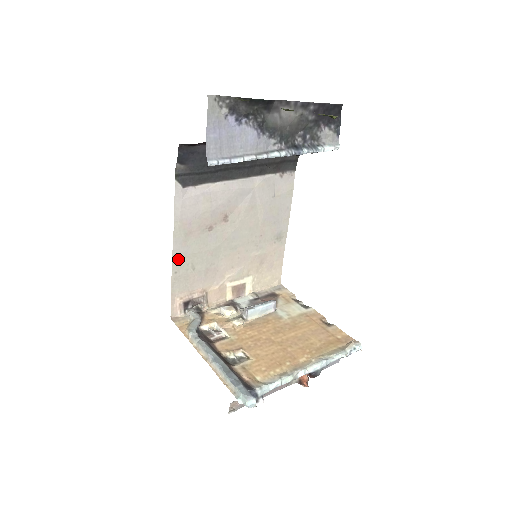
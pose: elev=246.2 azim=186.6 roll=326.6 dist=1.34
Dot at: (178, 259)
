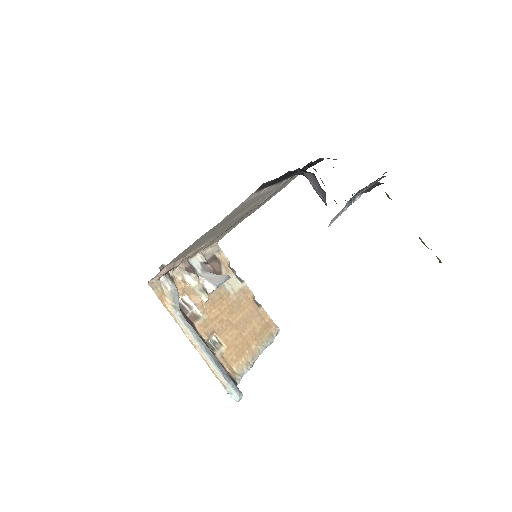
Dot at: (195, 242)
